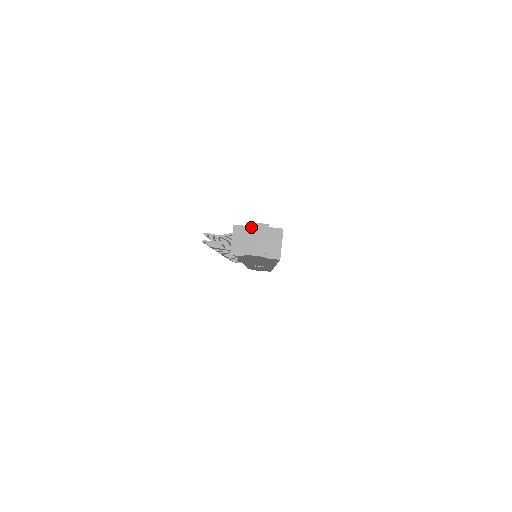
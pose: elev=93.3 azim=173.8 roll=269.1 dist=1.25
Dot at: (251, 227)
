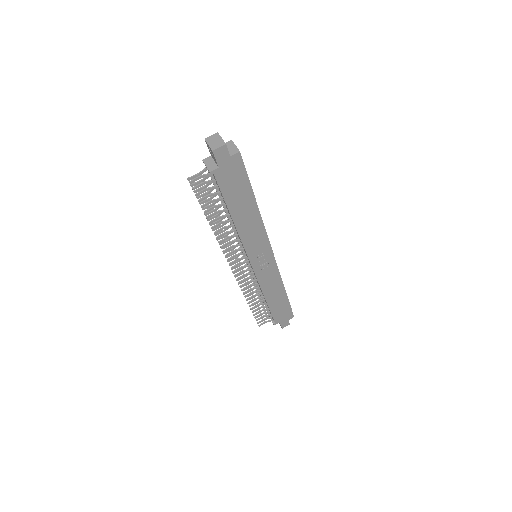
Dot at: (208, 139)
